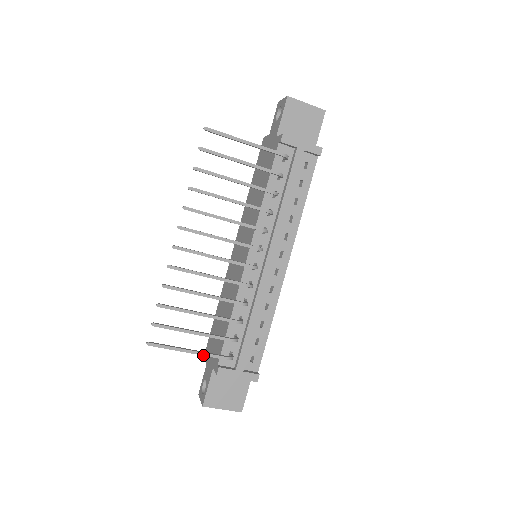
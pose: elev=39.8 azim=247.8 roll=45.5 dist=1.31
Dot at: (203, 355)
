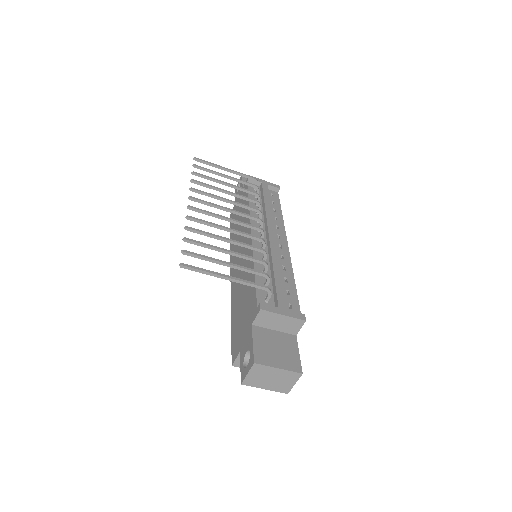
Dot at: (241, 281)
